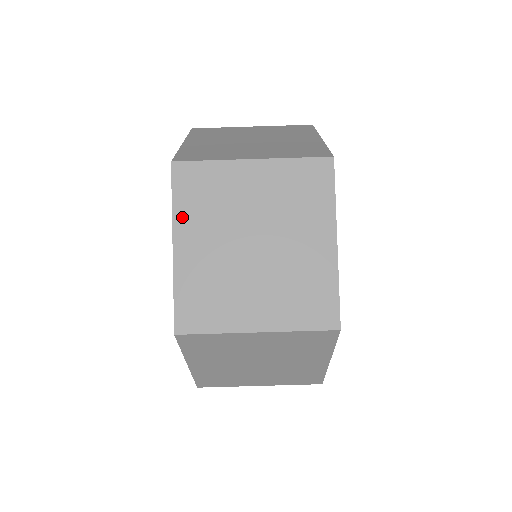
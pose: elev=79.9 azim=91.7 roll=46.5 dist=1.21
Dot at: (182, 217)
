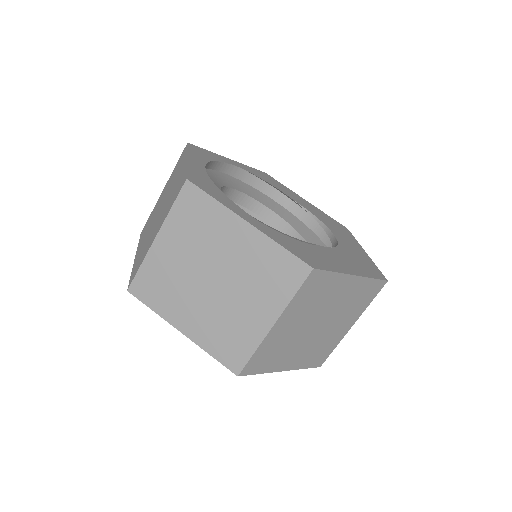
Dot at: (273, 367)
